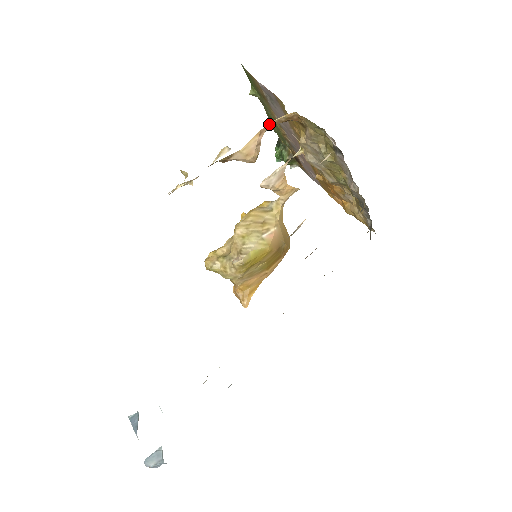
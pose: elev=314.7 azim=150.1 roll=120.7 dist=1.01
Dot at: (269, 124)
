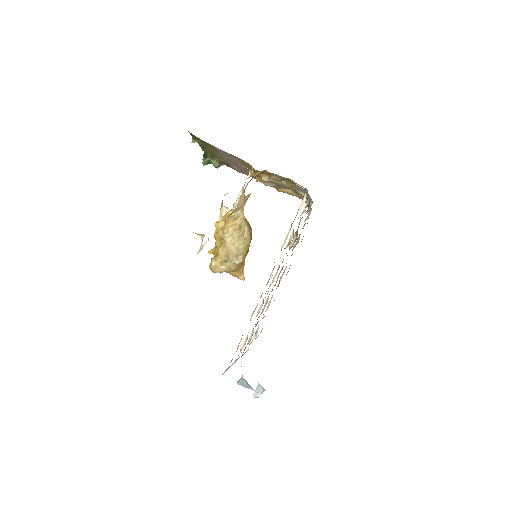
Dot at: (248, 182)
